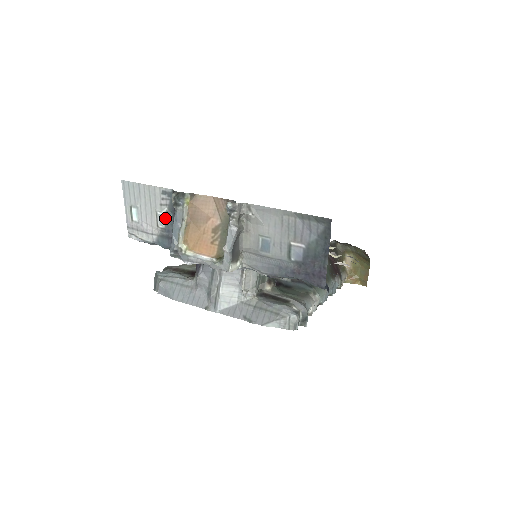
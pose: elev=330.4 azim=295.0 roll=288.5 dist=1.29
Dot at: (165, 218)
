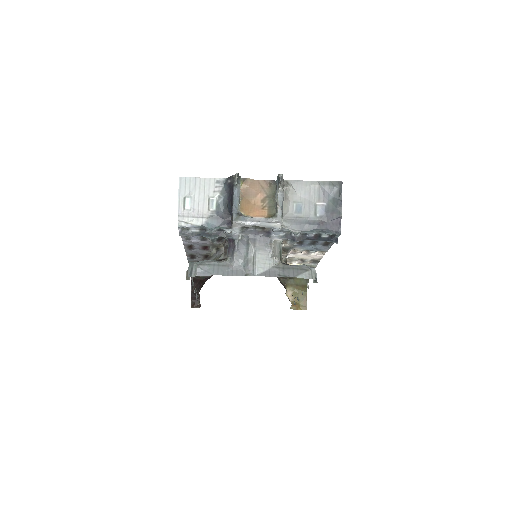
Dot at: (217, 202)
